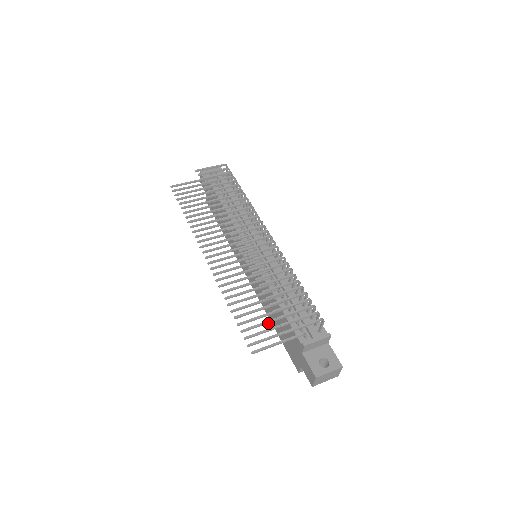
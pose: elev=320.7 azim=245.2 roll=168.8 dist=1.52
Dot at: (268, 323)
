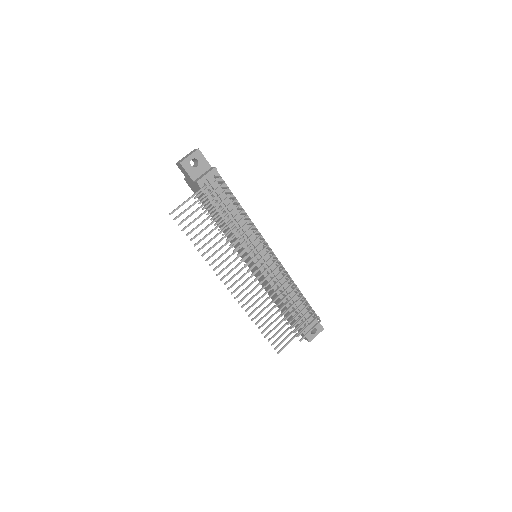
Dot at: (283, 327)
